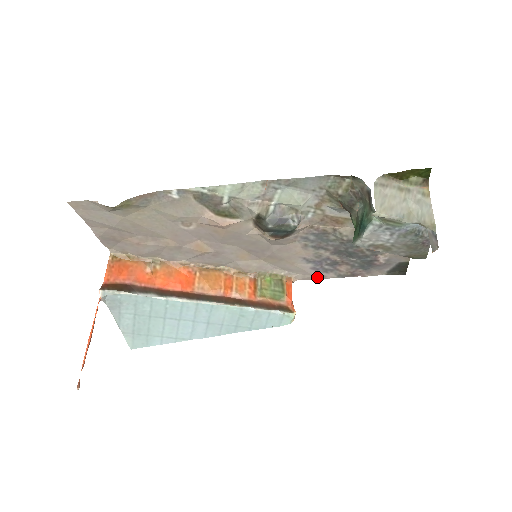
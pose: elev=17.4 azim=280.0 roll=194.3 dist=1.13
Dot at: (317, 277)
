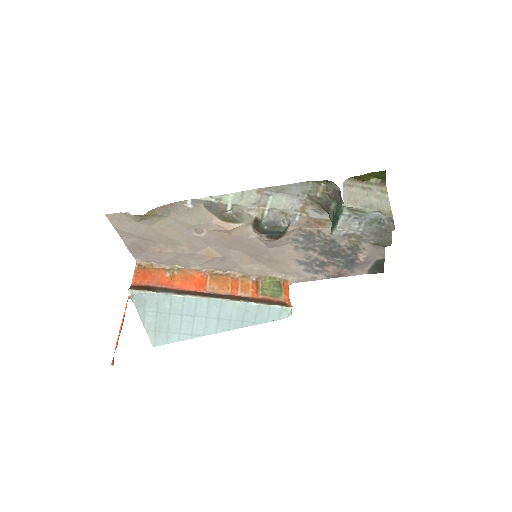
Dot at: (310, 279)
